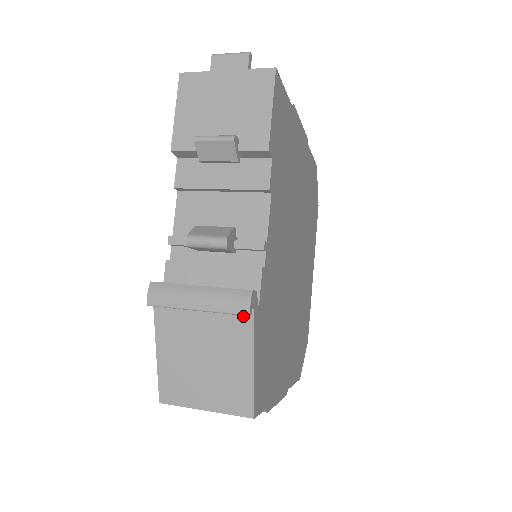
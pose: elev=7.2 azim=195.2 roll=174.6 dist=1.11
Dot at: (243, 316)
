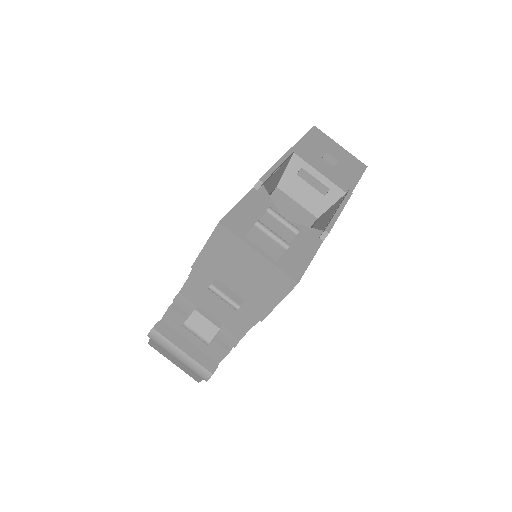
Dot at: occluded
